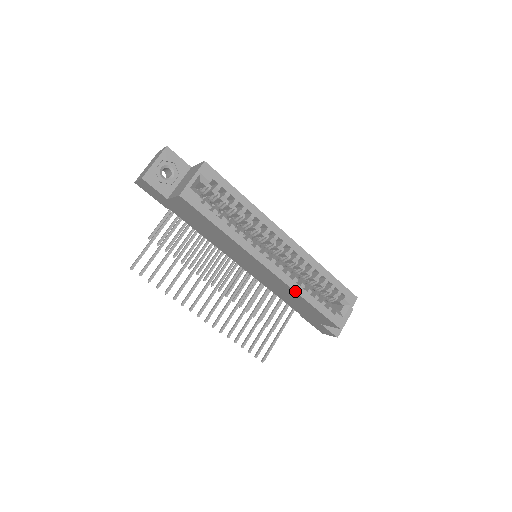
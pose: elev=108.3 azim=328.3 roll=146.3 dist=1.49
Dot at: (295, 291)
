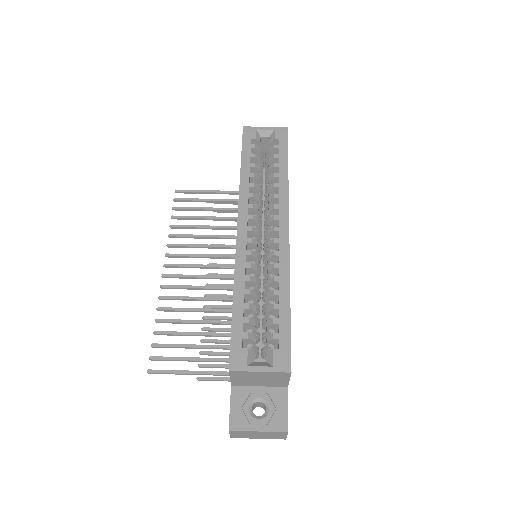
Dot at: (235, 272)
